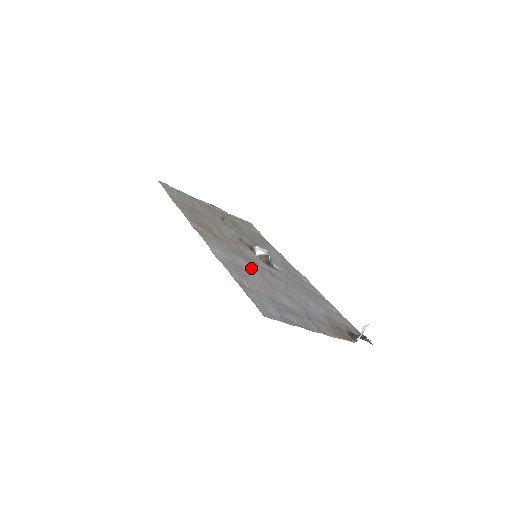
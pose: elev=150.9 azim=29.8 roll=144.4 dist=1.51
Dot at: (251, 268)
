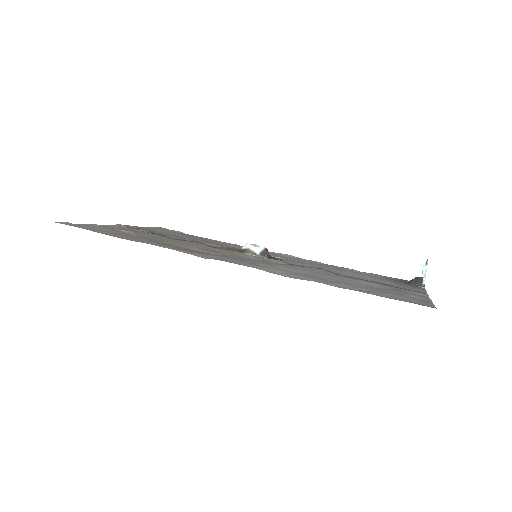
Dot at: (297, 270)
